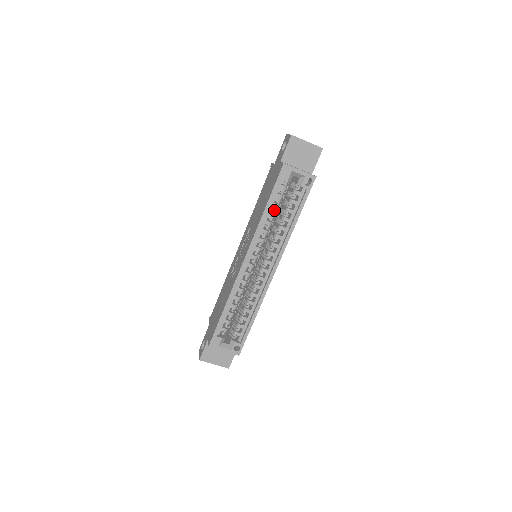
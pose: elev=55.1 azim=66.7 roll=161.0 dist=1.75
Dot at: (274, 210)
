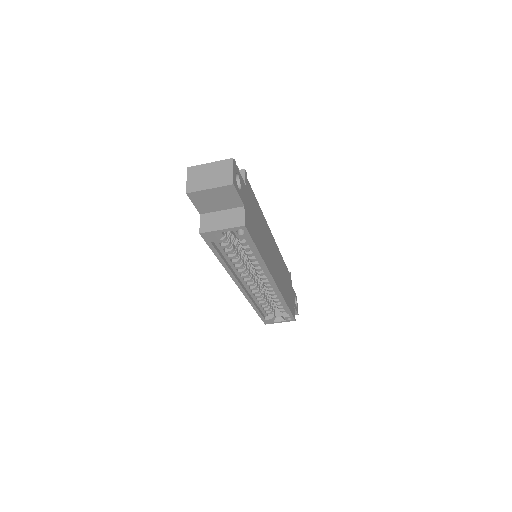
Dot at: (231, 253)
